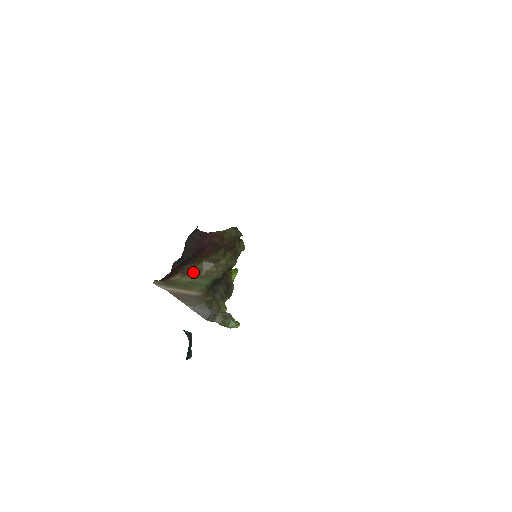
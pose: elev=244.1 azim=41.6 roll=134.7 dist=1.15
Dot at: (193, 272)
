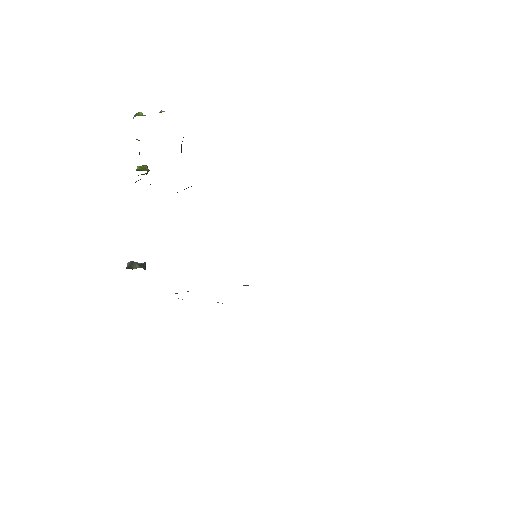
Dot at: occluded
